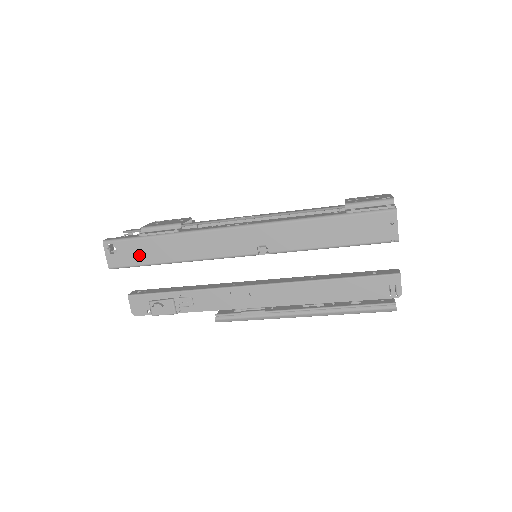
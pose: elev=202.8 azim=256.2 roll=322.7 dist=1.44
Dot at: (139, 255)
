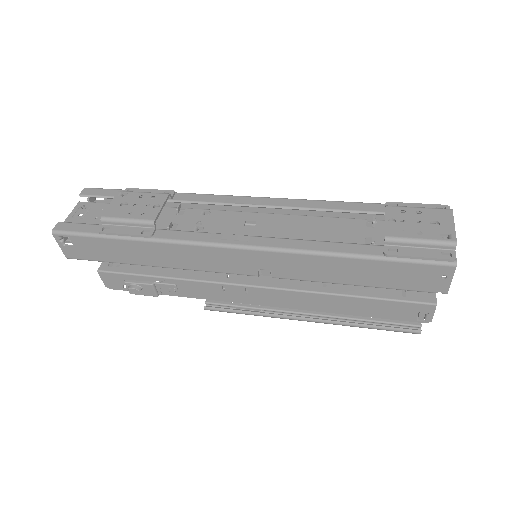
Dot at: (103, 253)
